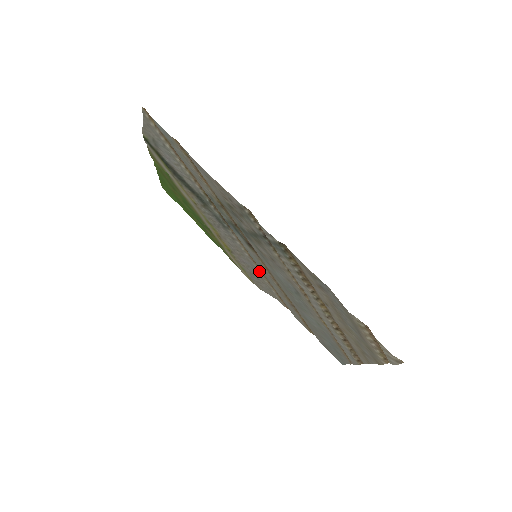
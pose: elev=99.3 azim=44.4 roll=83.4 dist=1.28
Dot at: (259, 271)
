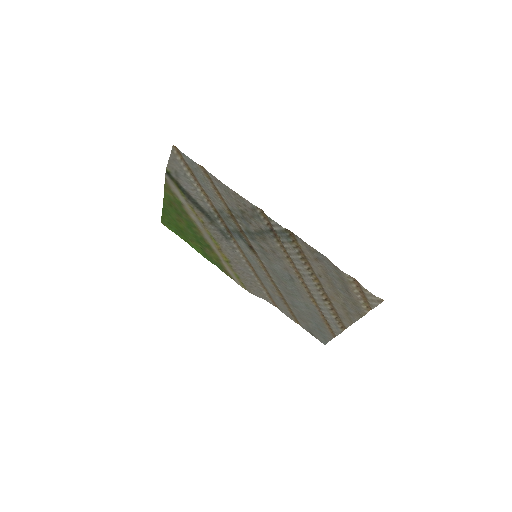
Dot at: (253, 274)
